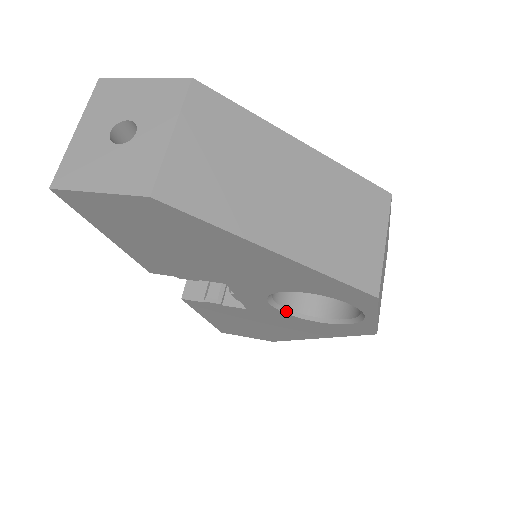
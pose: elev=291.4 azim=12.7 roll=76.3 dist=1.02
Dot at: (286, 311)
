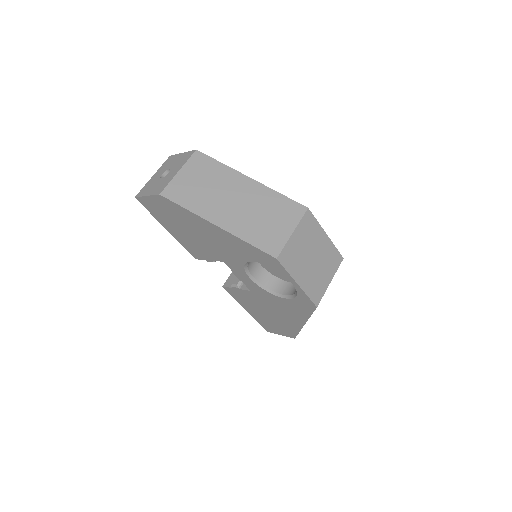
Dot at: (266, 289)
